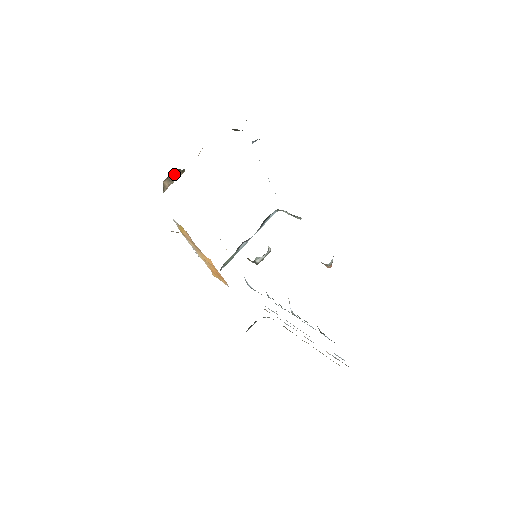
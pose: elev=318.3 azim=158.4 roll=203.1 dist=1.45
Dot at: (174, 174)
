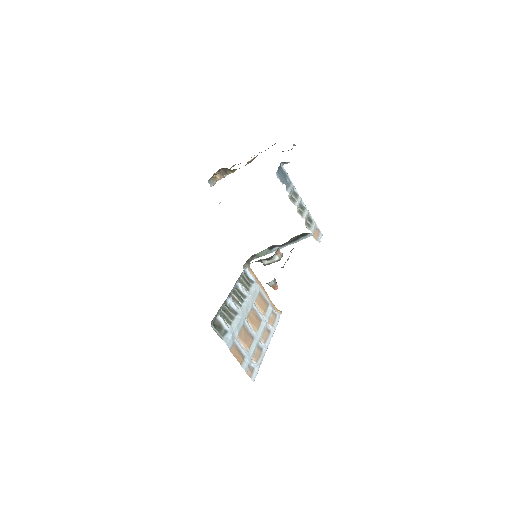
Dot at: (225, 171)
